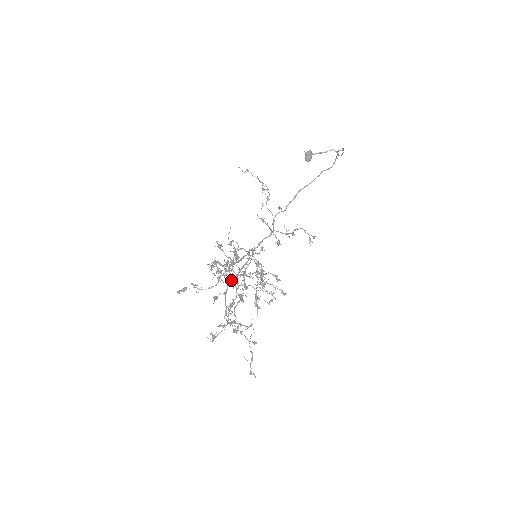
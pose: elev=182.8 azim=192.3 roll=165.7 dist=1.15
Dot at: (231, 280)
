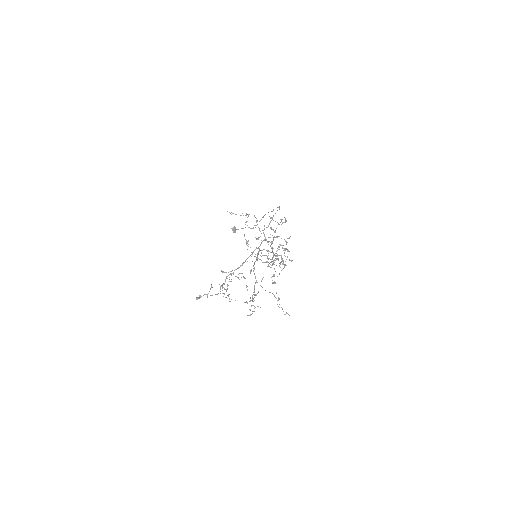
Dot at: (254, 263)
